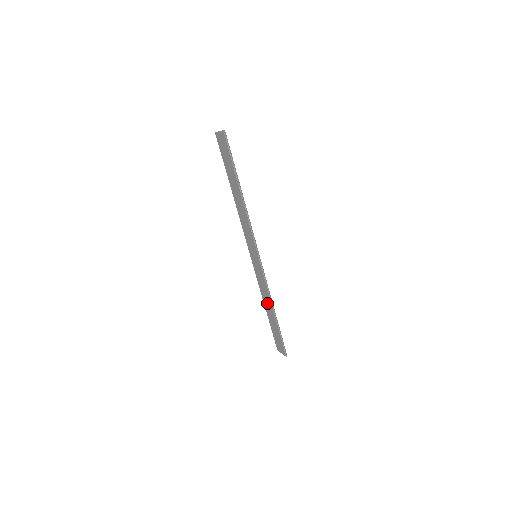
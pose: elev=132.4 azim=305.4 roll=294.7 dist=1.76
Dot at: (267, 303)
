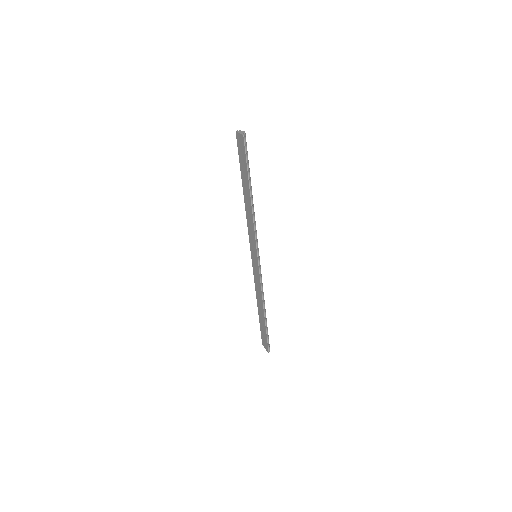
Dot at: (259, 301)
